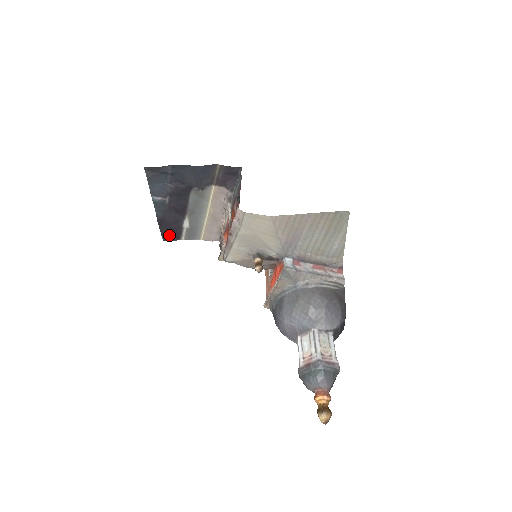
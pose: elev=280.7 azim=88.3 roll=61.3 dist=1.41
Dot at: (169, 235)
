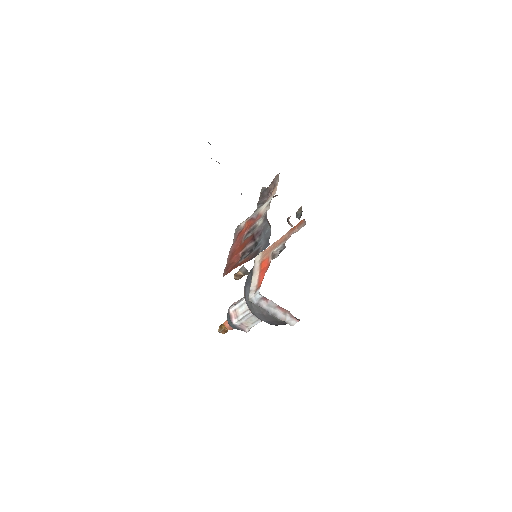
Dot at: occluded
